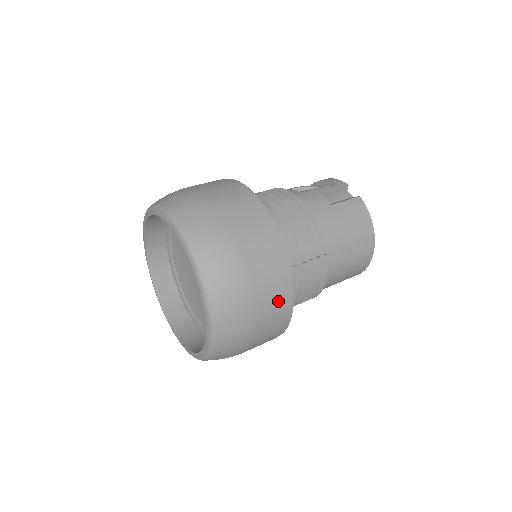
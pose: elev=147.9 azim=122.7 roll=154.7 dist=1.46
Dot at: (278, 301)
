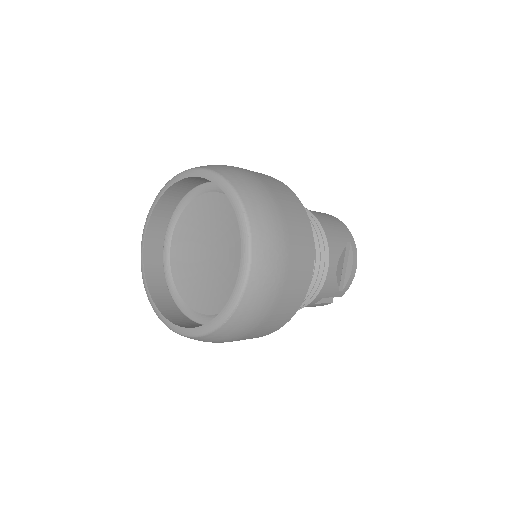
Dot at: (268, 177)
